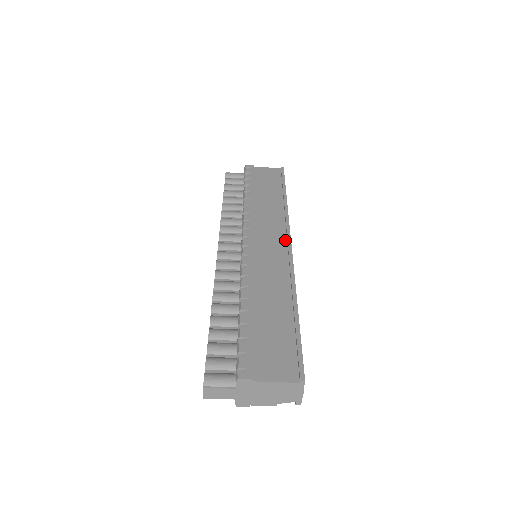
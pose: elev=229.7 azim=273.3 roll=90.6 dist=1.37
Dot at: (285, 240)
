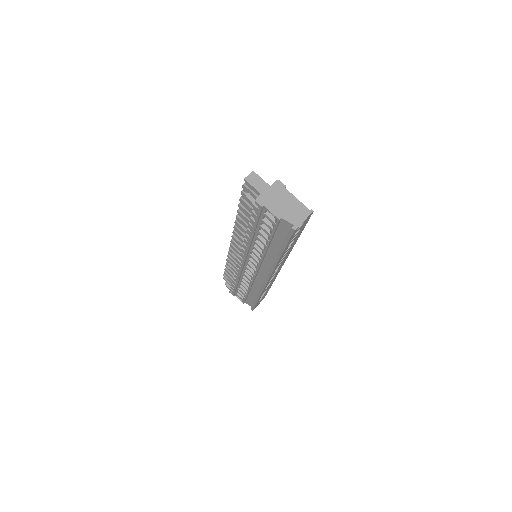
Dot at: occluded
